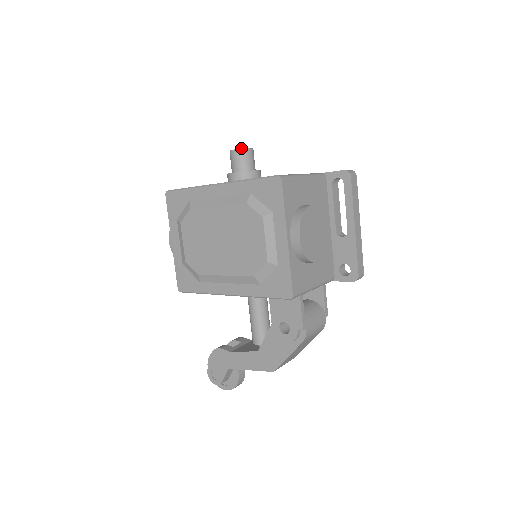
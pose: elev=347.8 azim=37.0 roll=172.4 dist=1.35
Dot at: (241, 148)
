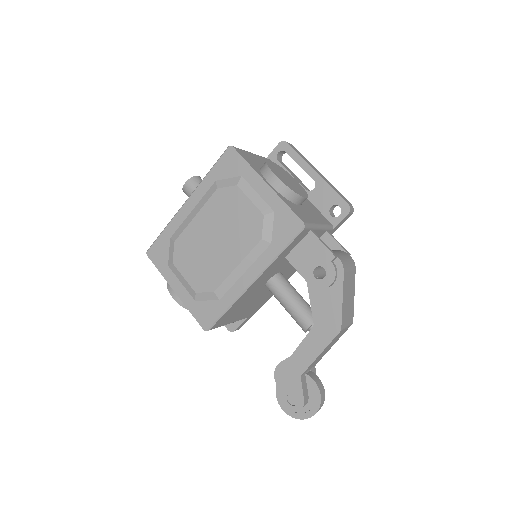
Dot at: (190, 178)
